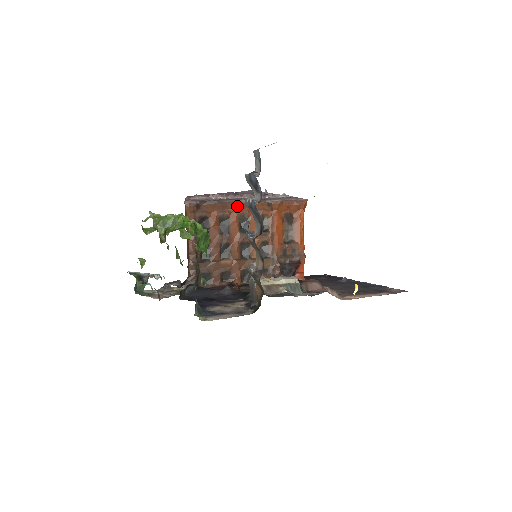
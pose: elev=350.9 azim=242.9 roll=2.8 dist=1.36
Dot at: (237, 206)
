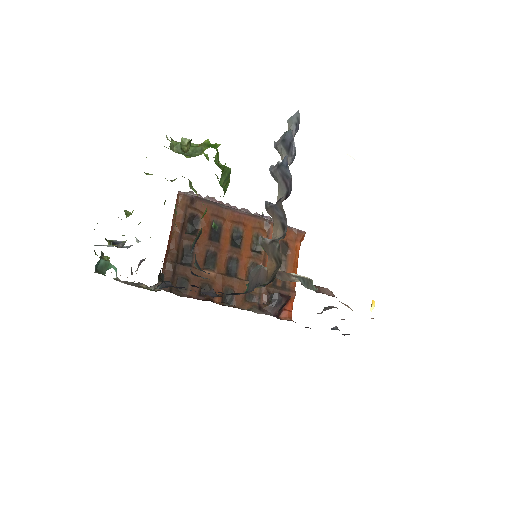
Dot at: (233, 215)
